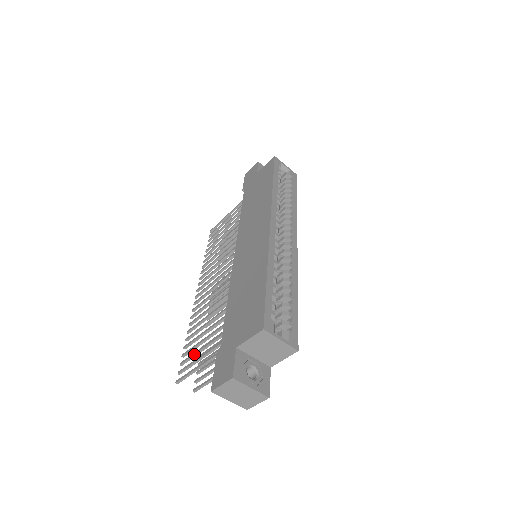
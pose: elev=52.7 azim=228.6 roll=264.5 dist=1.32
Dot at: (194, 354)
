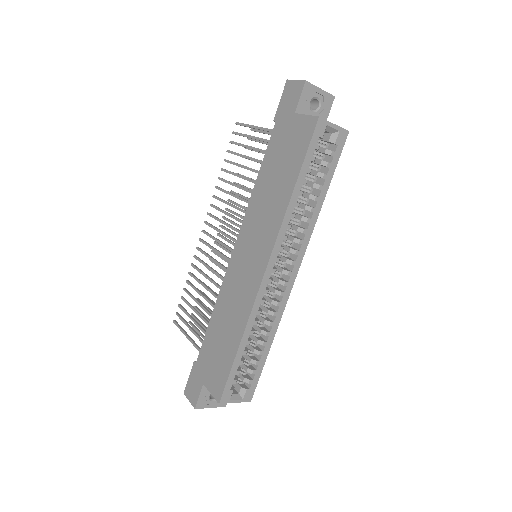
Dot at: occluded
